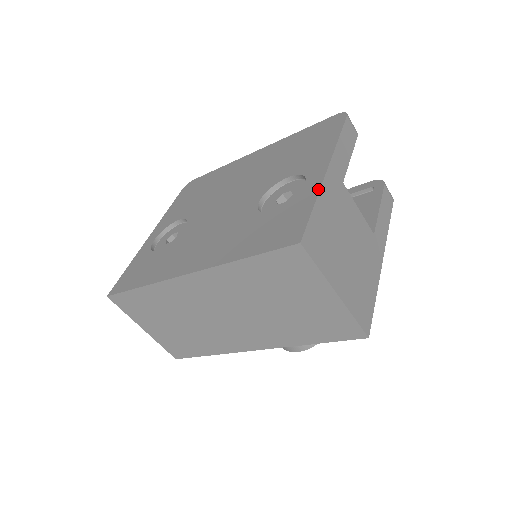
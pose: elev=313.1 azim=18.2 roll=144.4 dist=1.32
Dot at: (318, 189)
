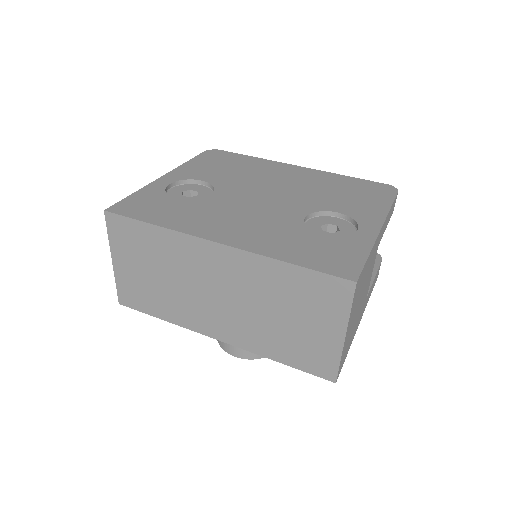
Dot at: (373, 242)
